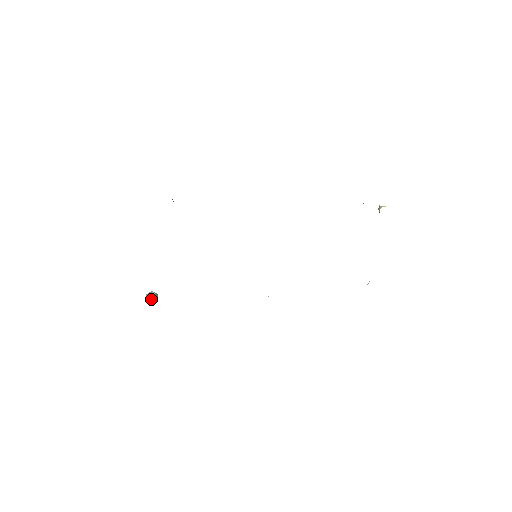
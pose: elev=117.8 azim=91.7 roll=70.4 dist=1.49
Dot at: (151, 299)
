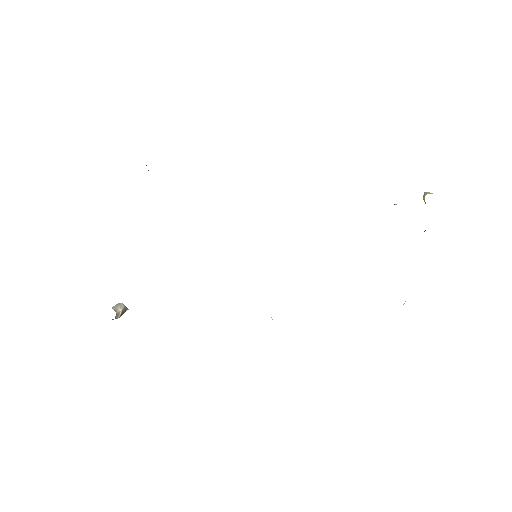
Dot at: (118, 312)
